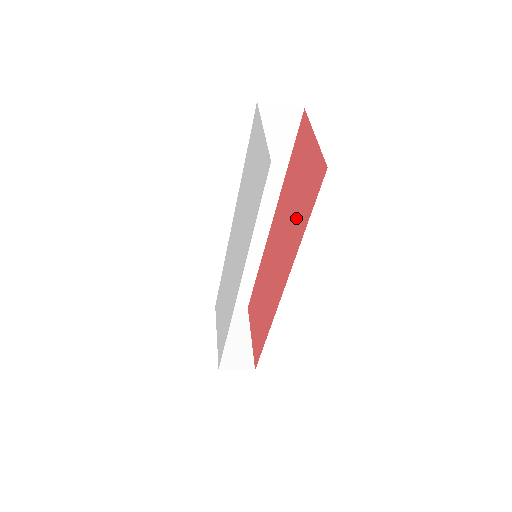
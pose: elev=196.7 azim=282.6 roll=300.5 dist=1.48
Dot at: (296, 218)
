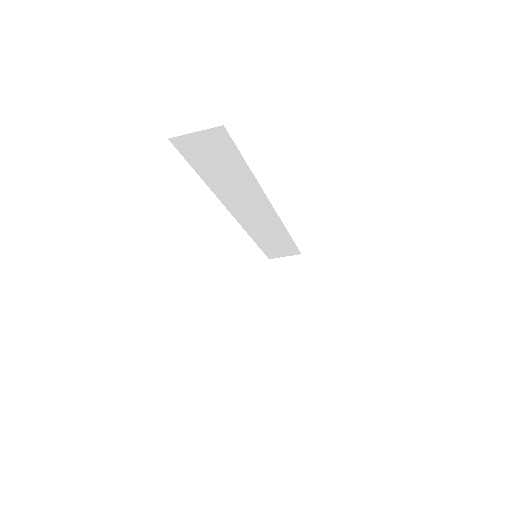
Dot at: occluded
